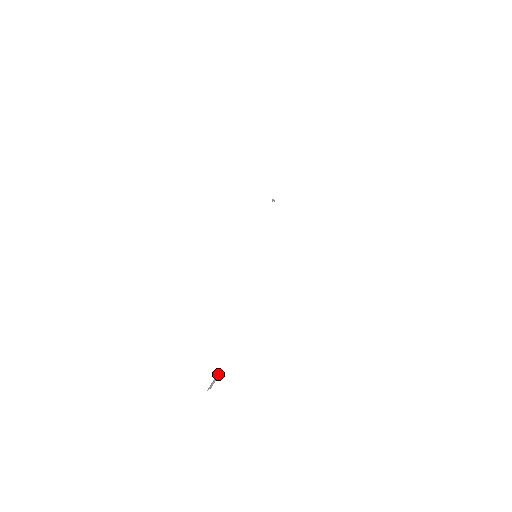
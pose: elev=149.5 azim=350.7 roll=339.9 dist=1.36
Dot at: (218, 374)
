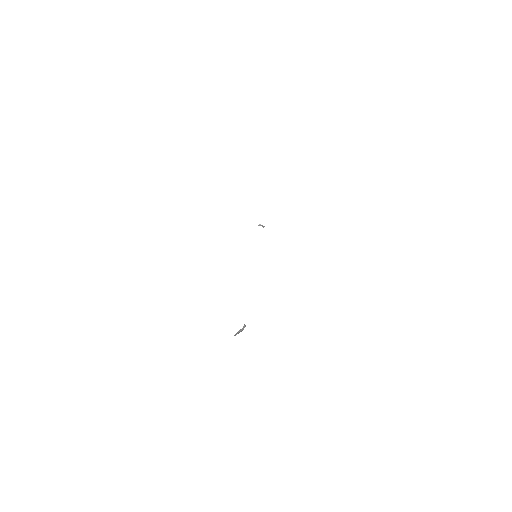
Dot at: (243, 328)
